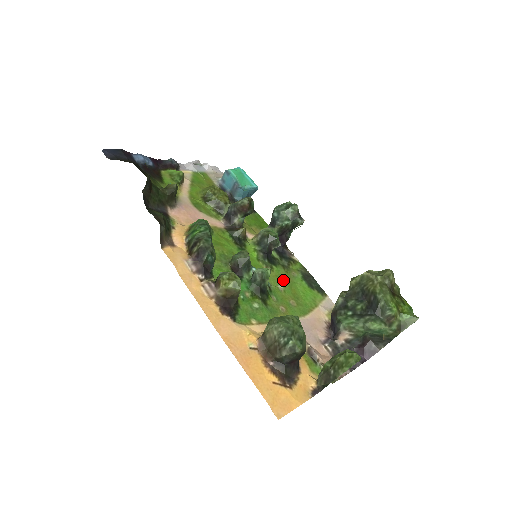
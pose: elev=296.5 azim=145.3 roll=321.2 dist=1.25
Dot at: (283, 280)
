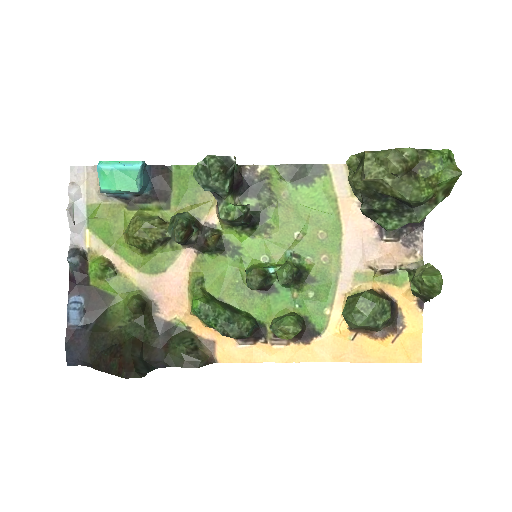
Dot at: (289, 222)
